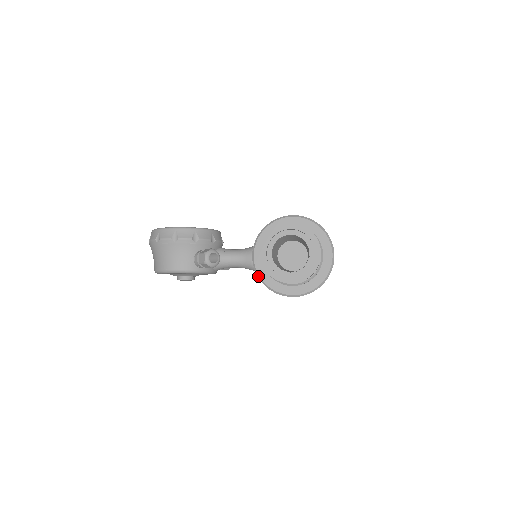
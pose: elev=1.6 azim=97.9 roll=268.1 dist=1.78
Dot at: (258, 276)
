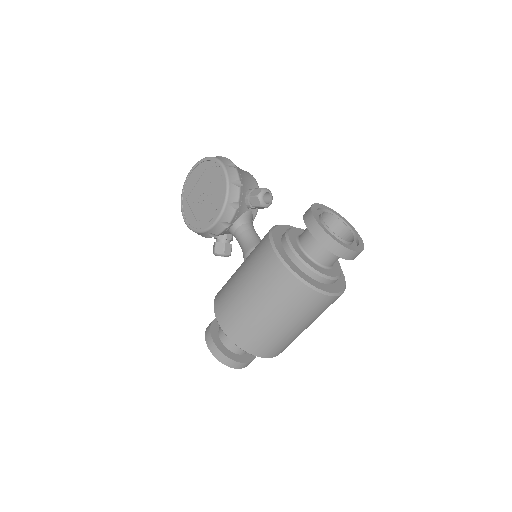
Dot at: occluded
